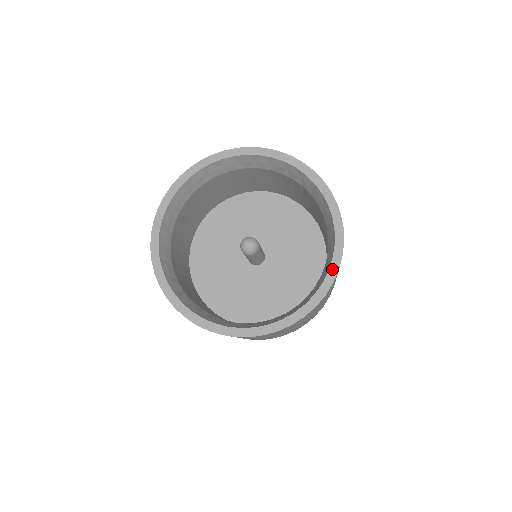
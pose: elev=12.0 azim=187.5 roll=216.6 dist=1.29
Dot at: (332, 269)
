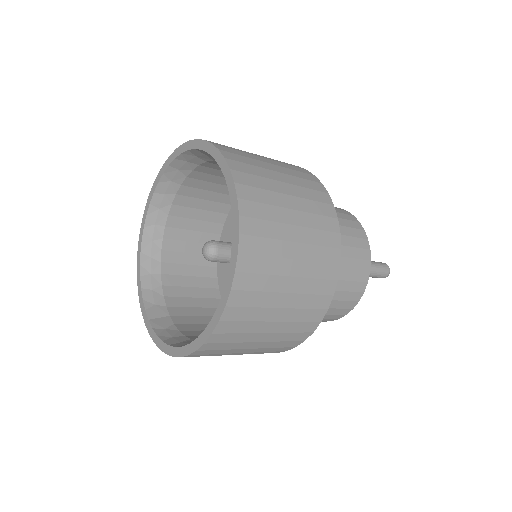
Dot at: (233, 254)
